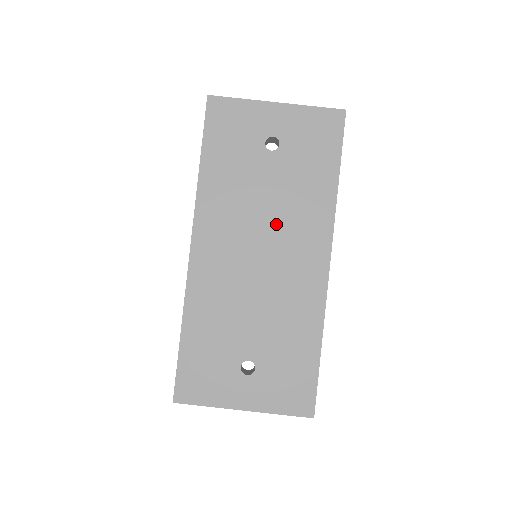
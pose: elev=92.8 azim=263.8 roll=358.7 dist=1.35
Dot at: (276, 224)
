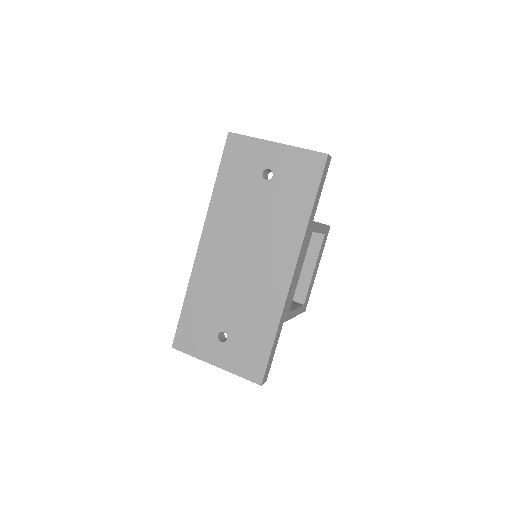
Dot at: (260, 236)
